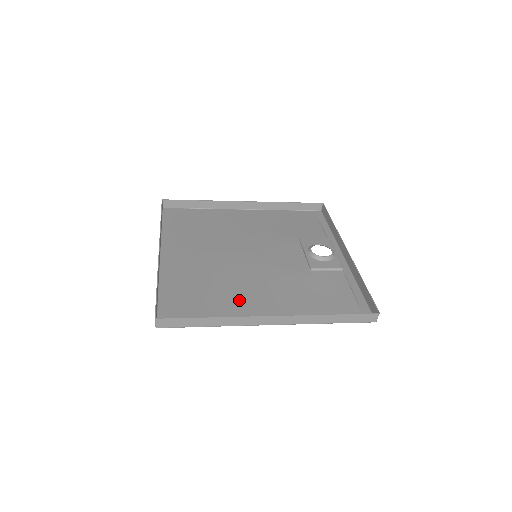
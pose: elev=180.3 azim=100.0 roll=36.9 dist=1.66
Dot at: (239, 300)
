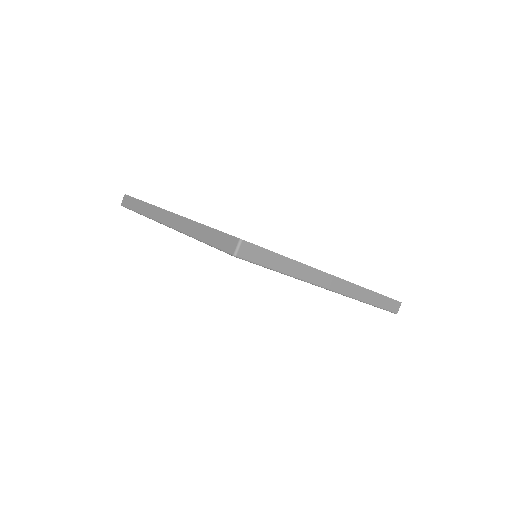
Dot at: occluded
